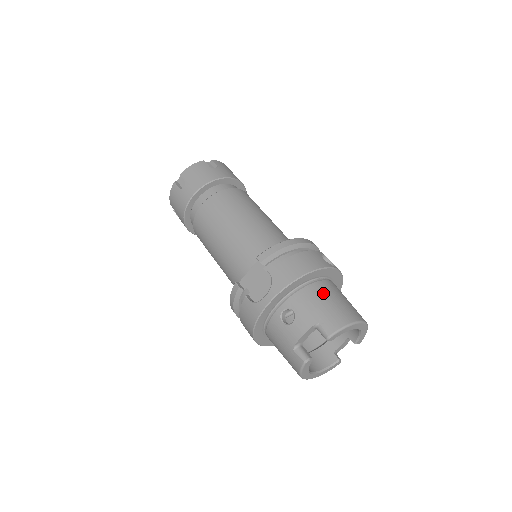
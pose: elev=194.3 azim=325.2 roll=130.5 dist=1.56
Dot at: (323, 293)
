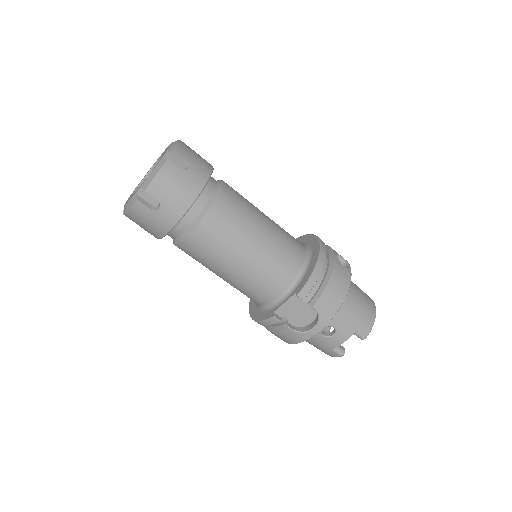
Dot at: (352, 301)
